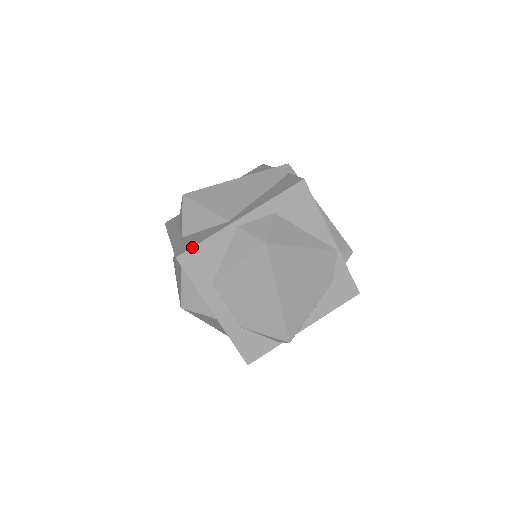
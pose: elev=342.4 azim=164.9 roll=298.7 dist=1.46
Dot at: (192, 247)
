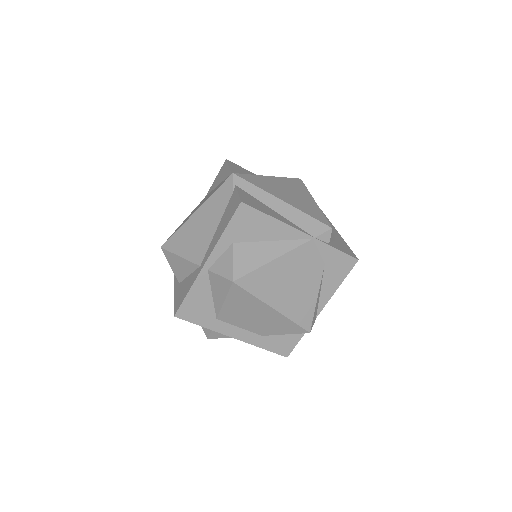
Dot at: (181, 303)
